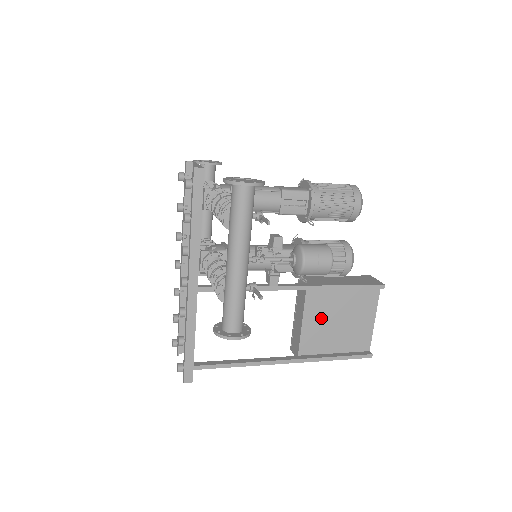
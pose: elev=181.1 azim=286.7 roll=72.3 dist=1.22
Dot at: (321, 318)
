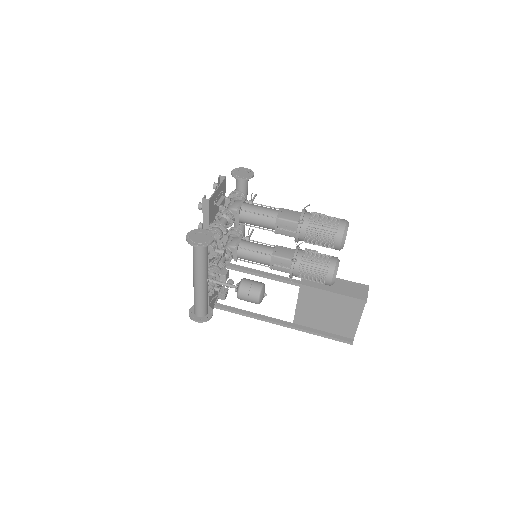
Dot at: (312, 306)
